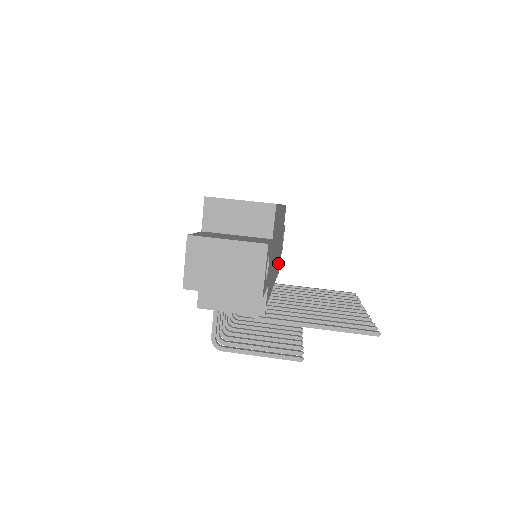
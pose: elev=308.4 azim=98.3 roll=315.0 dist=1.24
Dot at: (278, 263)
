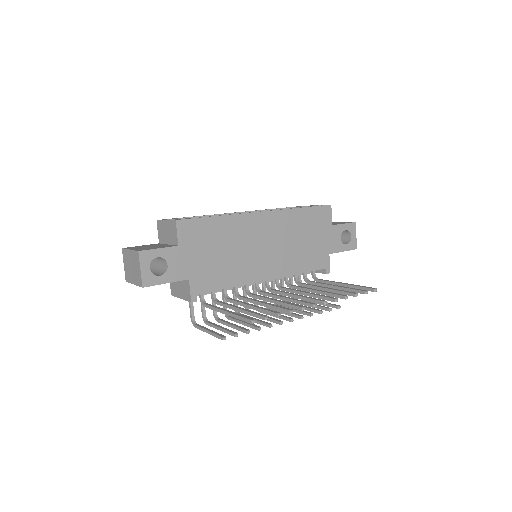
Dot at: (307, 260)
